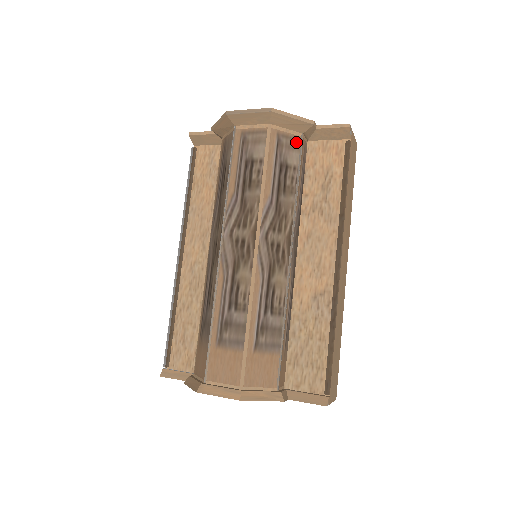
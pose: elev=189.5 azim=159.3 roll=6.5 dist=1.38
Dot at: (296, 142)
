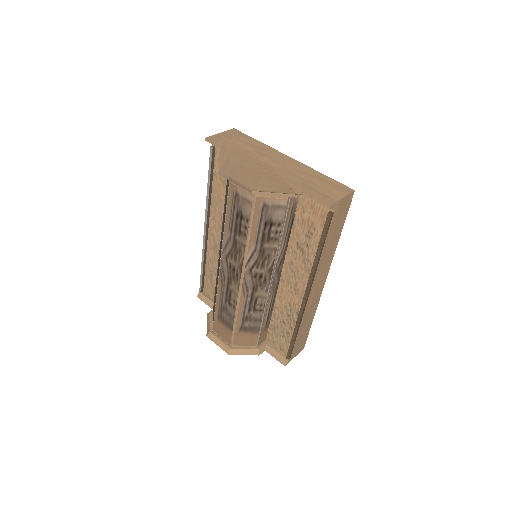
Dot at: (282, 204)
